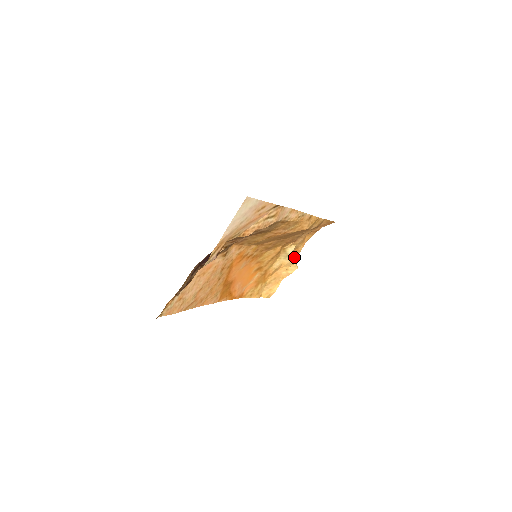
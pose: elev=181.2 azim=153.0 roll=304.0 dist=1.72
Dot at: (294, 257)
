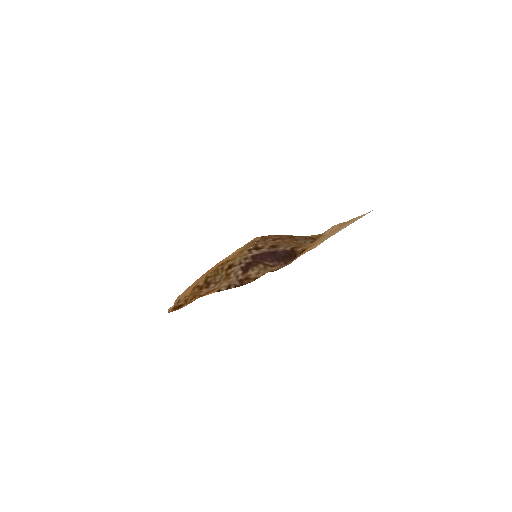
Dot at: occluded
